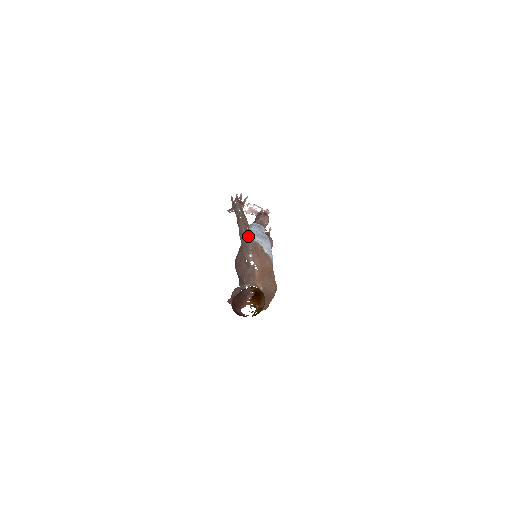
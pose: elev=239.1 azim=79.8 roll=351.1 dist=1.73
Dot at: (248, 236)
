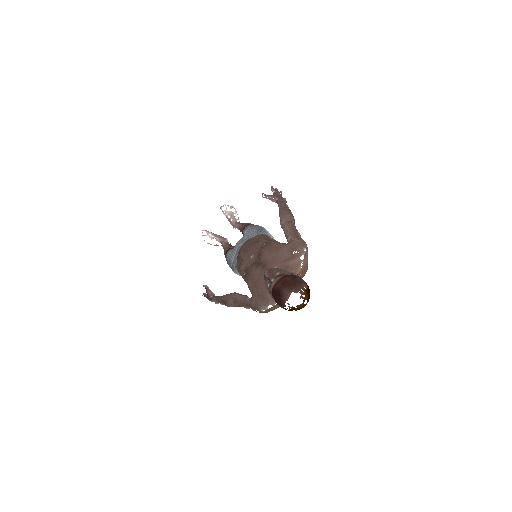
Dot at: occluded
